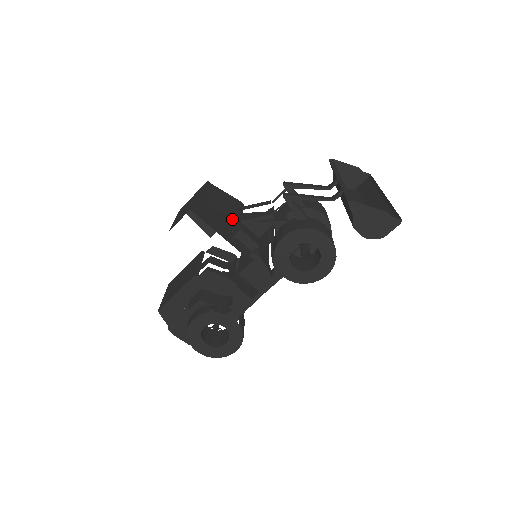
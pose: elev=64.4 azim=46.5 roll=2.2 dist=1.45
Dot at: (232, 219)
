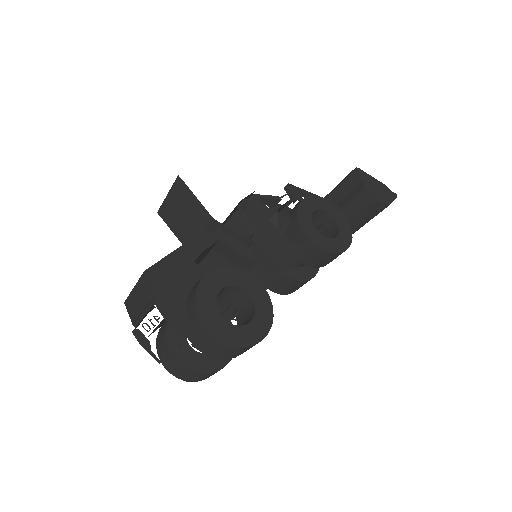
Dot at: occluded
